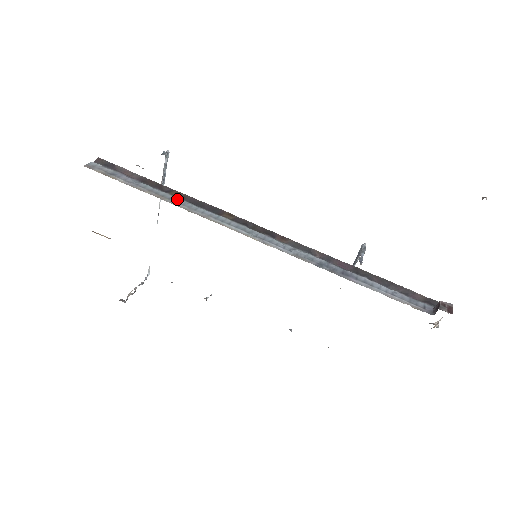
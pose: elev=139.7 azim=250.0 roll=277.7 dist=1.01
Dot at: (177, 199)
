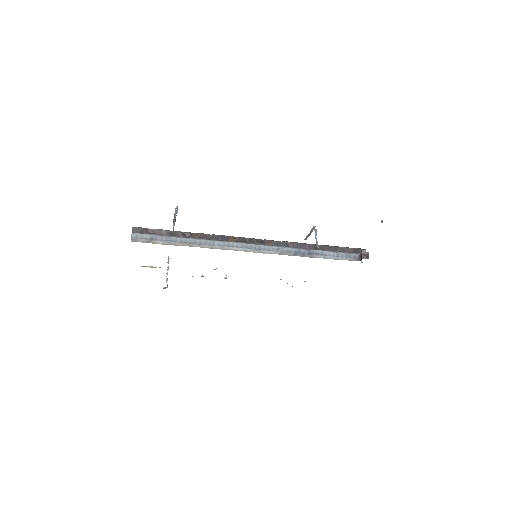
Dot at: (199, 241)
